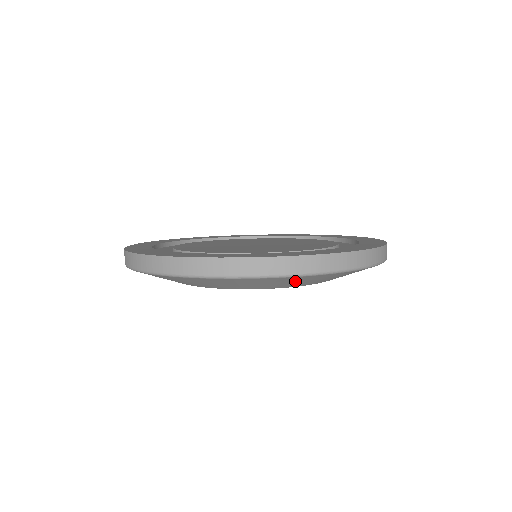
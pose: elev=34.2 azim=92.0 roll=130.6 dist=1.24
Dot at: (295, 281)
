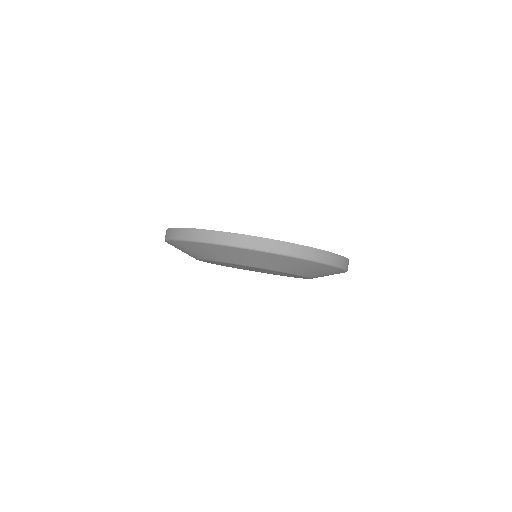
Dot at: (206, 250)
